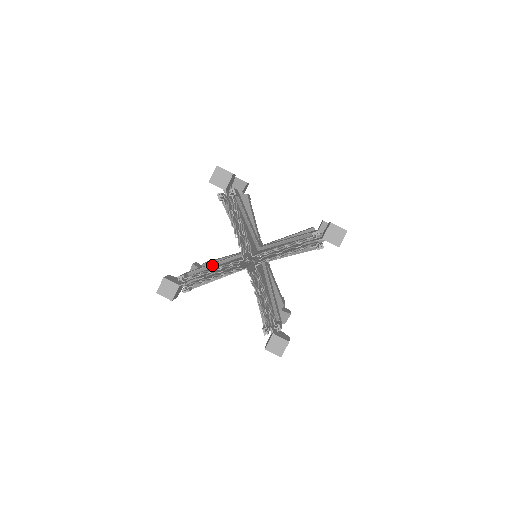
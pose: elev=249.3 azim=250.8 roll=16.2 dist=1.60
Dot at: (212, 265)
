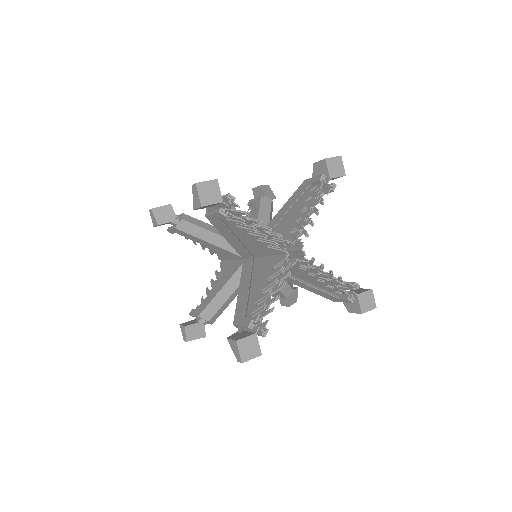
Dot at: (248, 292)
